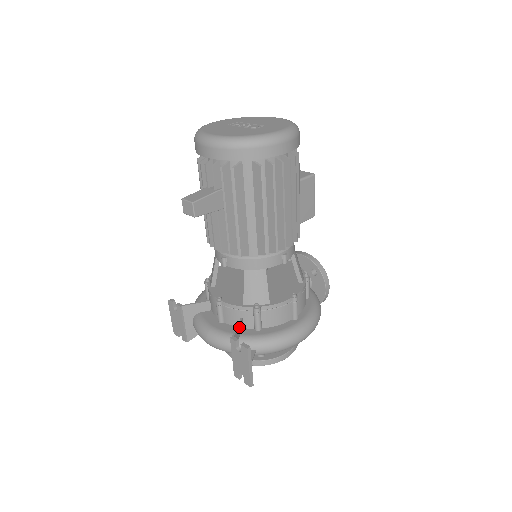
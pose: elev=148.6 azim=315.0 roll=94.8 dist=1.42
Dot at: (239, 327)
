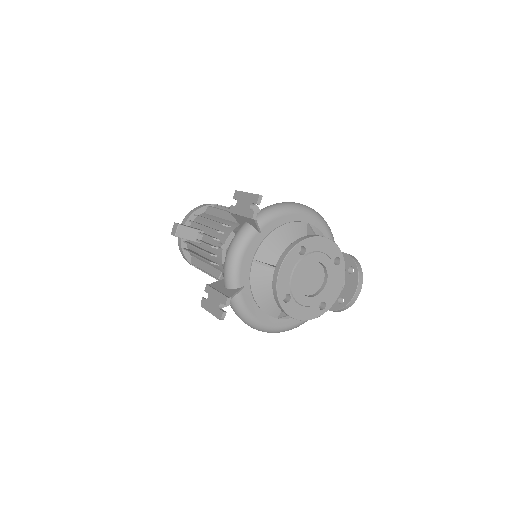
Dot at: occluded
